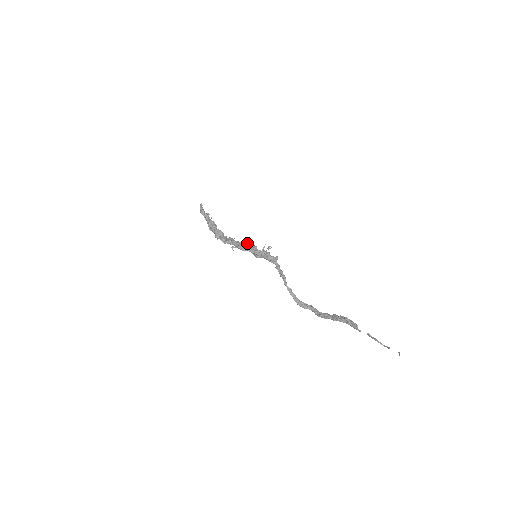
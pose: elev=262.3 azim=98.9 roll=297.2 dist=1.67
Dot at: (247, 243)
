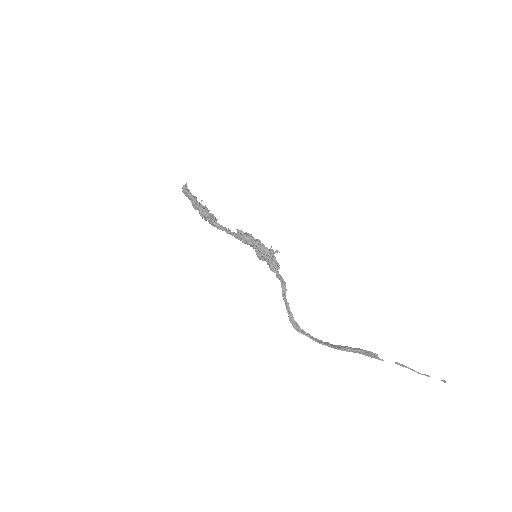
Dot at: occluded
